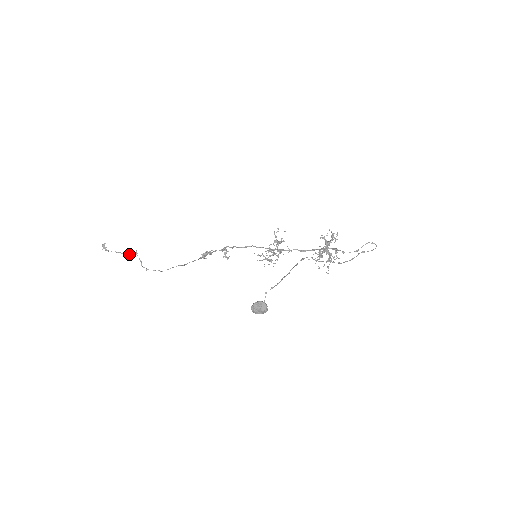
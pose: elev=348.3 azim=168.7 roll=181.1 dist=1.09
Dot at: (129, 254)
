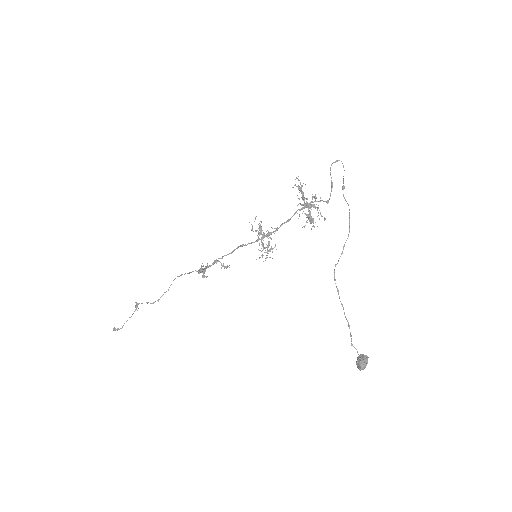
Dot at: (135, 310)
